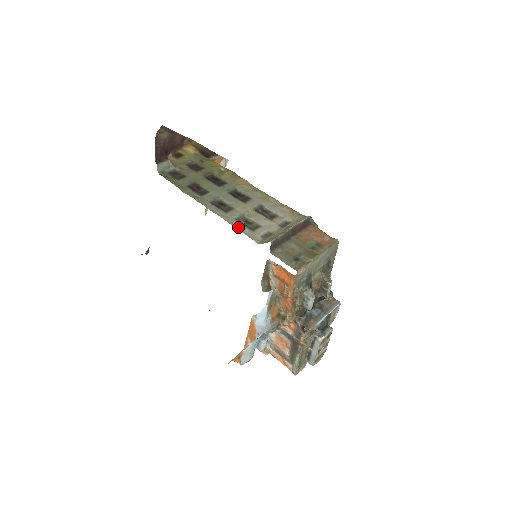
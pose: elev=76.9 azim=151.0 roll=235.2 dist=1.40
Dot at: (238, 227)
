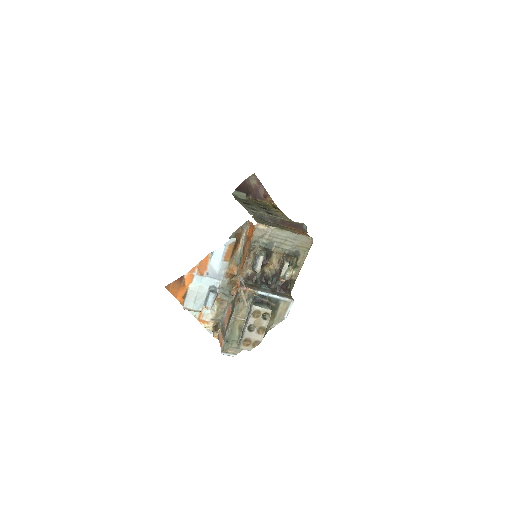
Dot at: (248, 210)
